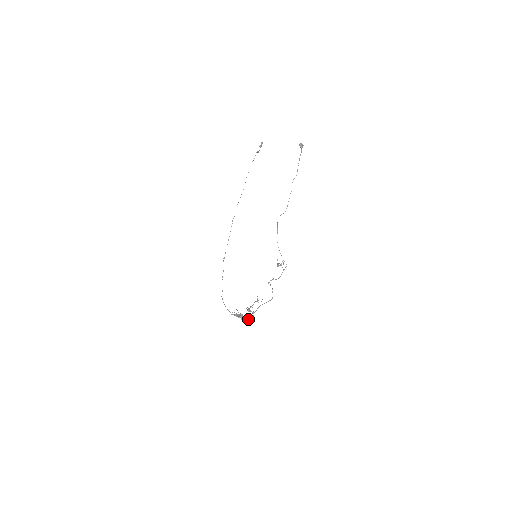
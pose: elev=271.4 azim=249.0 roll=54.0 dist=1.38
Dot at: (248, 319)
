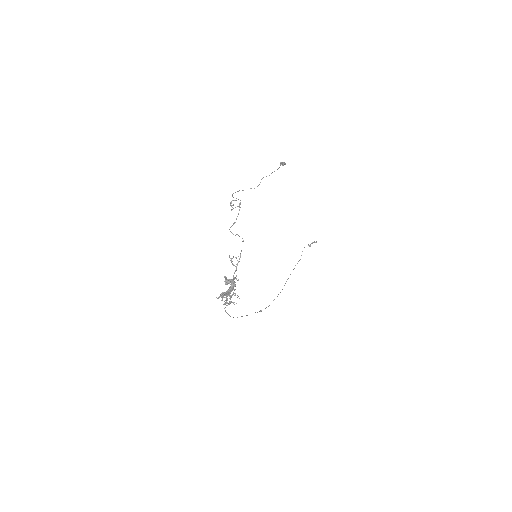
Dot at: occluded
